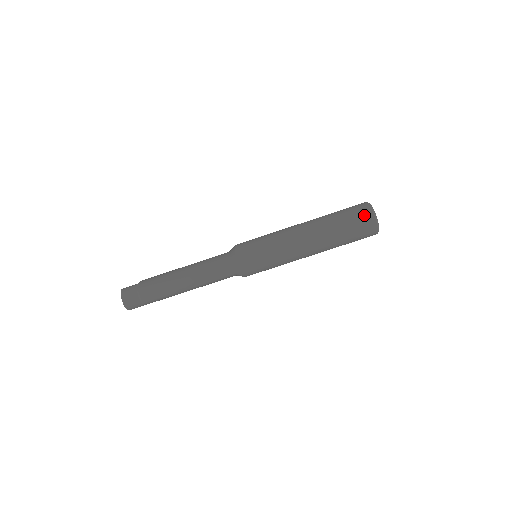
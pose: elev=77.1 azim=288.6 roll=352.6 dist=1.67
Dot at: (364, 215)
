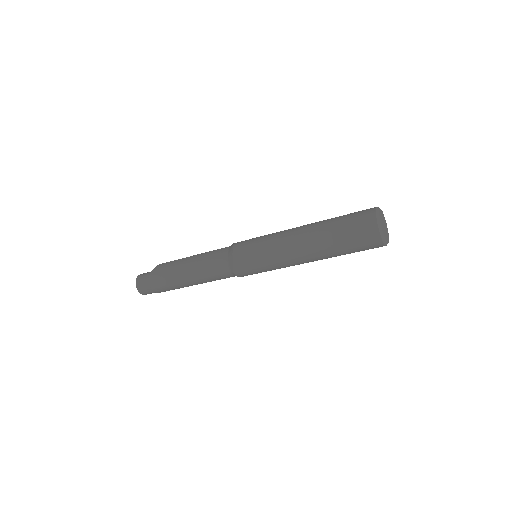
Dot at: (370, 239)
